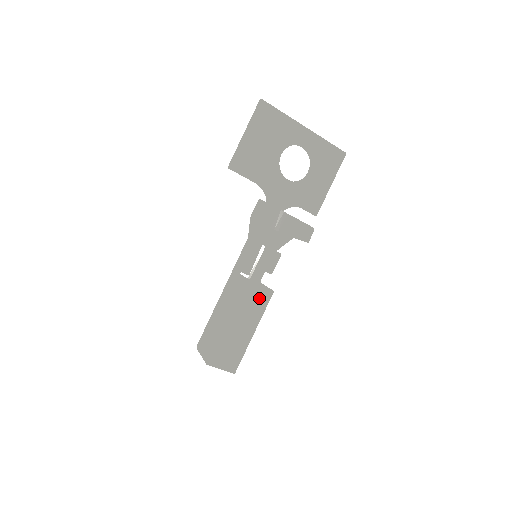
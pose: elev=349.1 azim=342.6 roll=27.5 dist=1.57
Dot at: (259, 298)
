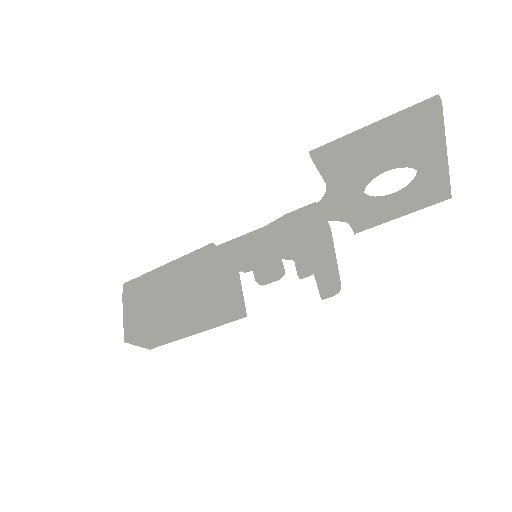
Dot at: (226, 318)
